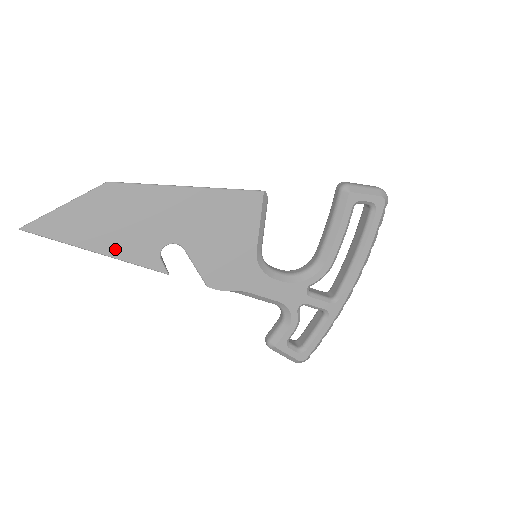
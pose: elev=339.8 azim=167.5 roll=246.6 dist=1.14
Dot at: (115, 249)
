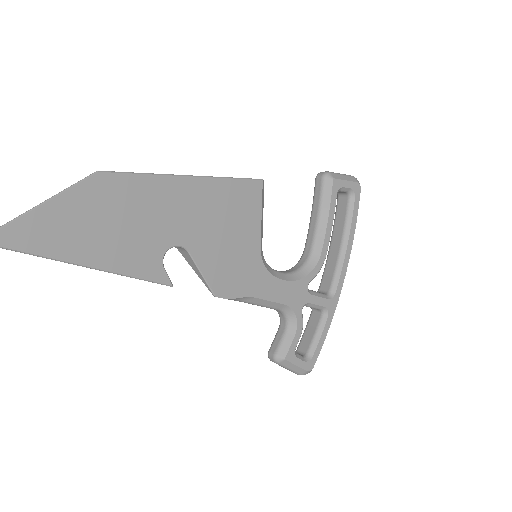
Dot at: (109, 259)
